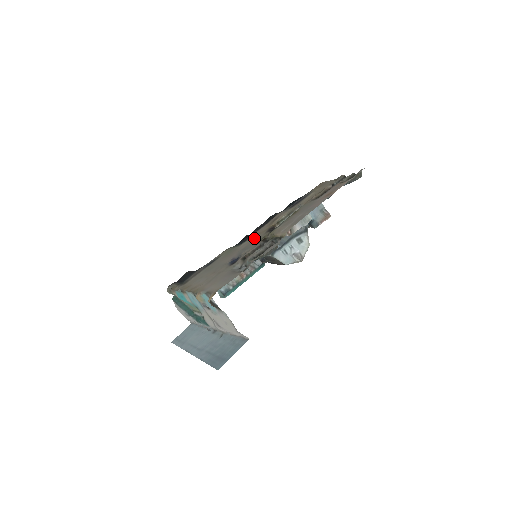
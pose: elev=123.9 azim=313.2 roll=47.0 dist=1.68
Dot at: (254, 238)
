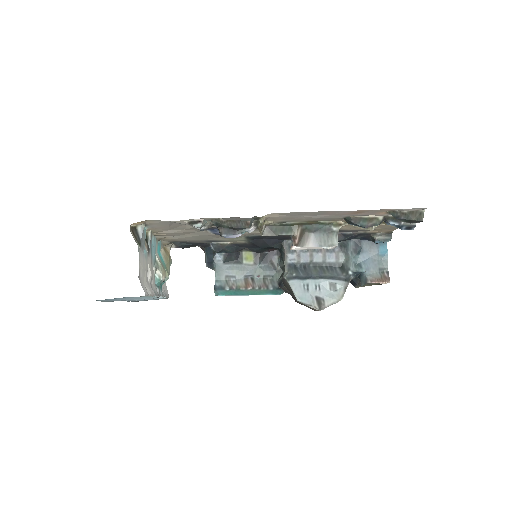
Dot at: occluded
